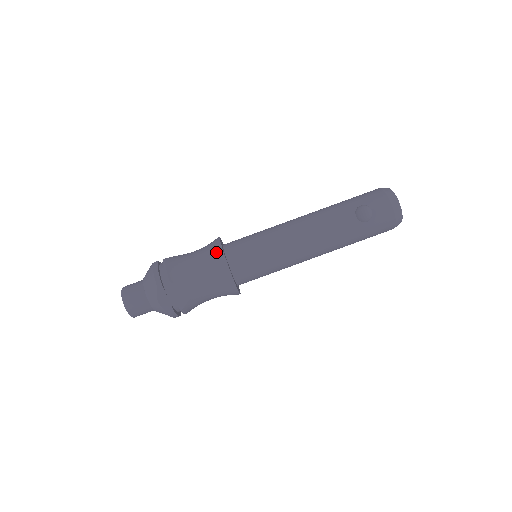
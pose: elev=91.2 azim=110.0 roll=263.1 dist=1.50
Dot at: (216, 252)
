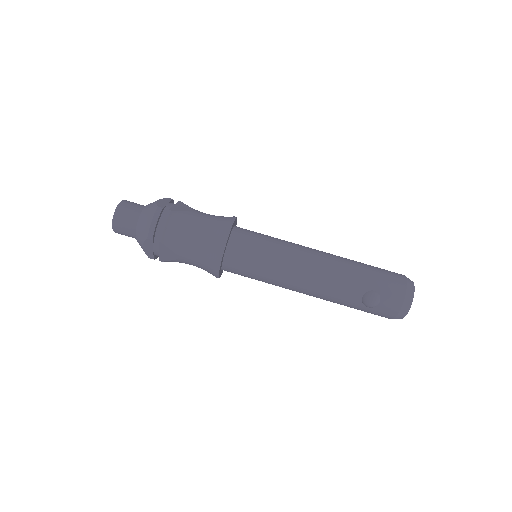
Dot at: (218, 243)
